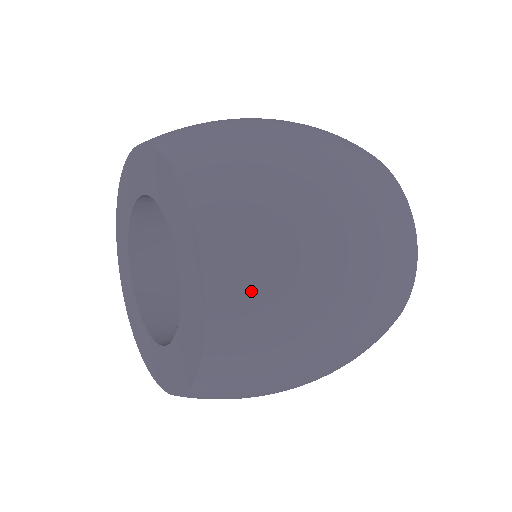
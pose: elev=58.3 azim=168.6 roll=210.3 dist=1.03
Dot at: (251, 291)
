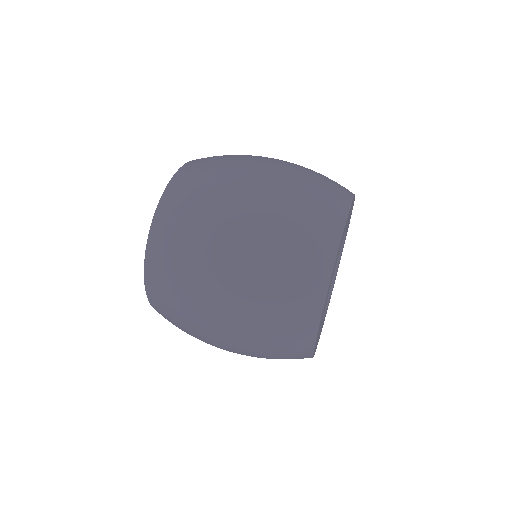
Dot at: (163, 262)
